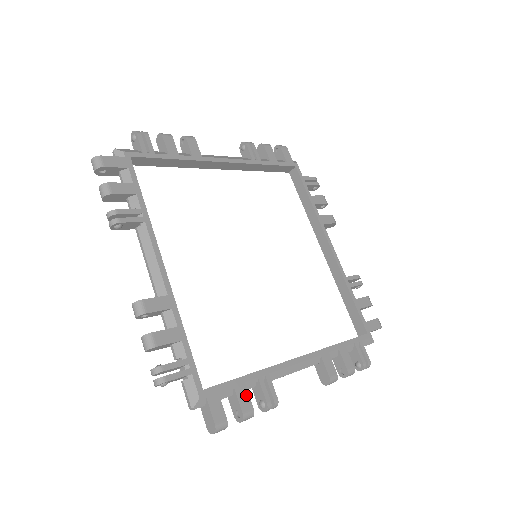
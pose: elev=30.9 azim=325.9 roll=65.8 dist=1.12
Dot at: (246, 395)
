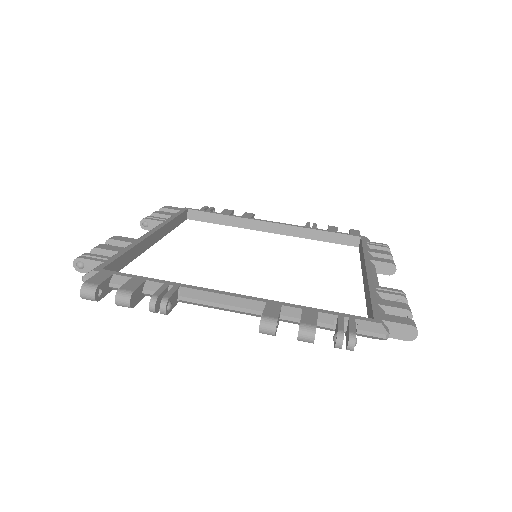
Dot at: (137, 284)
